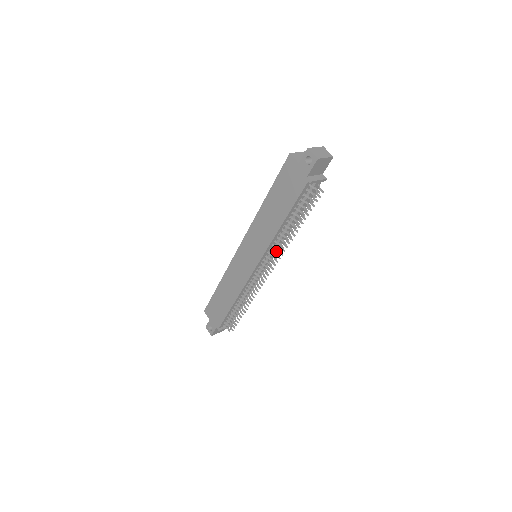
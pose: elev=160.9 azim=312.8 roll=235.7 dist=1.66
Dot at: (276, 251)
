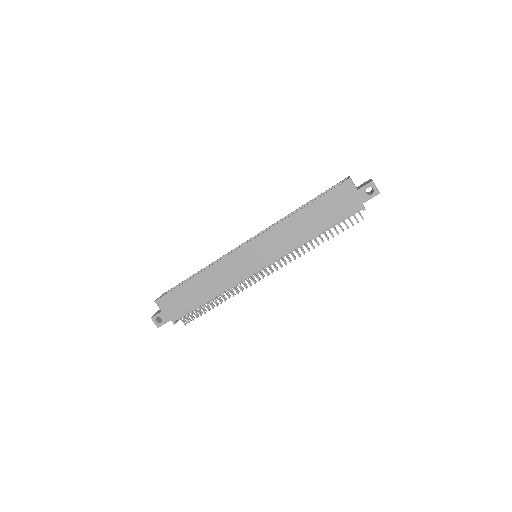
Dot at: (288, 257)
